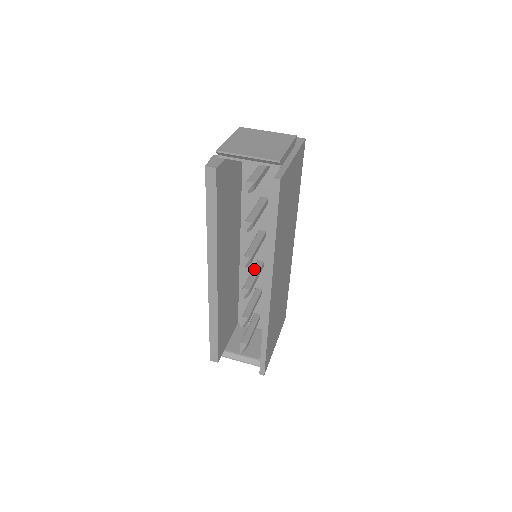
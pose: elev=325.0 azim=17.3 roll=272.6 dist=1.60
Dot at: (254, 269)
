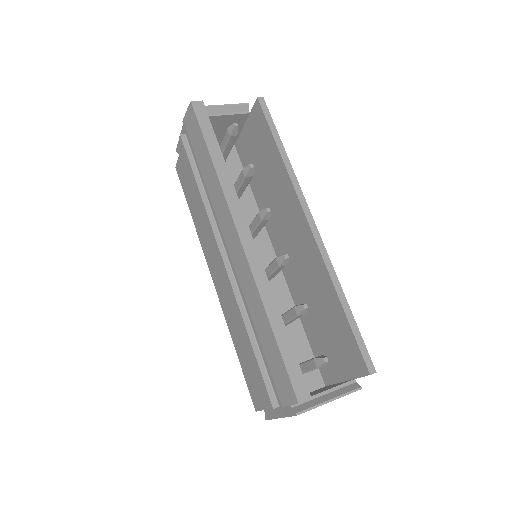
Dot at: occluded
